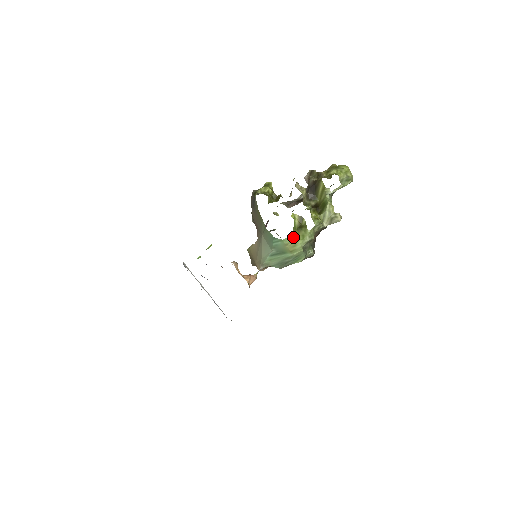
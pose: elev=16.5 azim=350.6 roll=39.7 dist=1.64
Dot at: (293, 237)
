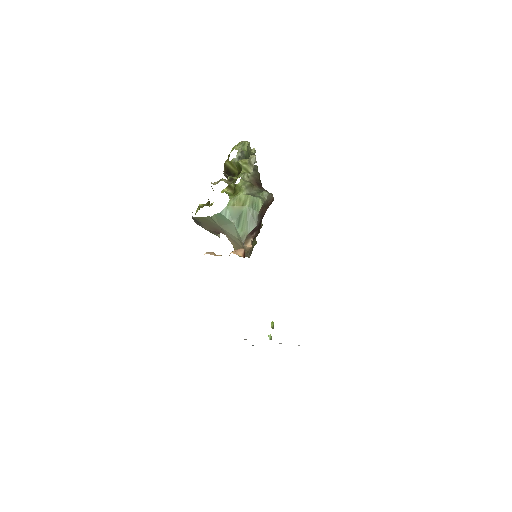
Dot at: (232, 197)
